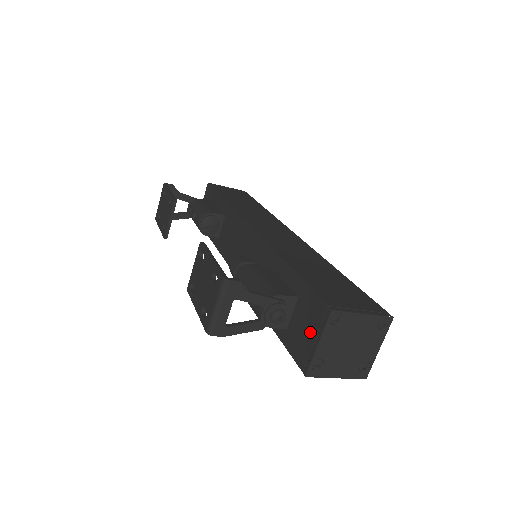
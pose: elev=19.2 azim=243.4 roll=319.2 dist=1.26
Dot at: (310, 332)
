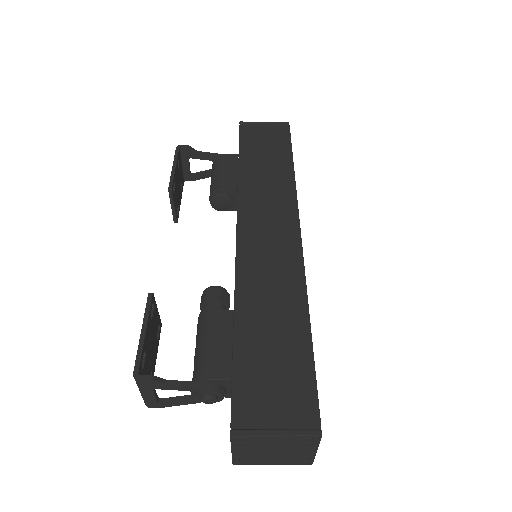
Dot at: occluded
